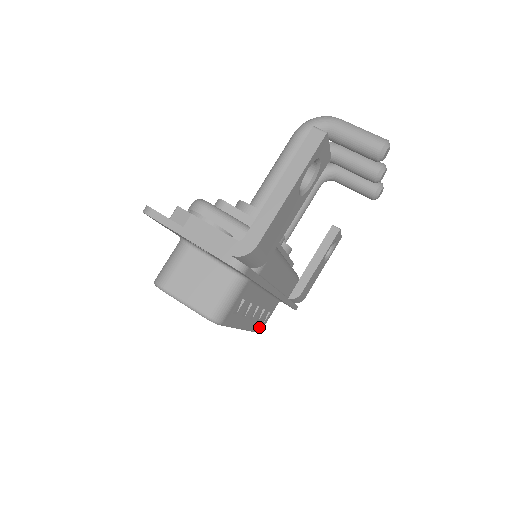
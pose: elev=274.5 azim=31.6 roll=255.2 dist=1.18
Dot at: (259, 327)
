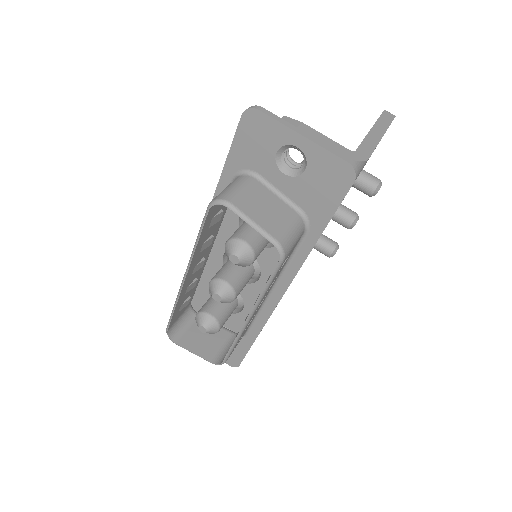
Dot at: occluded
